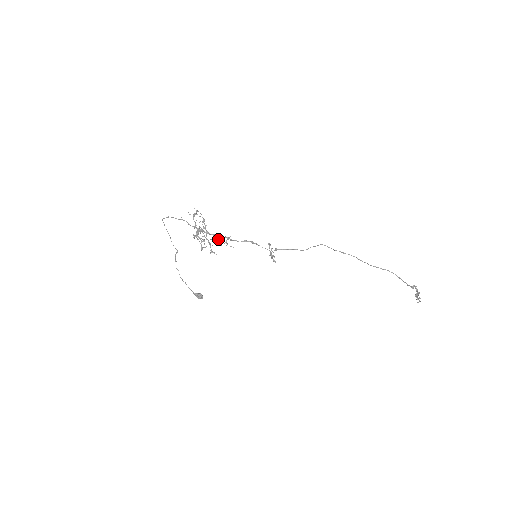
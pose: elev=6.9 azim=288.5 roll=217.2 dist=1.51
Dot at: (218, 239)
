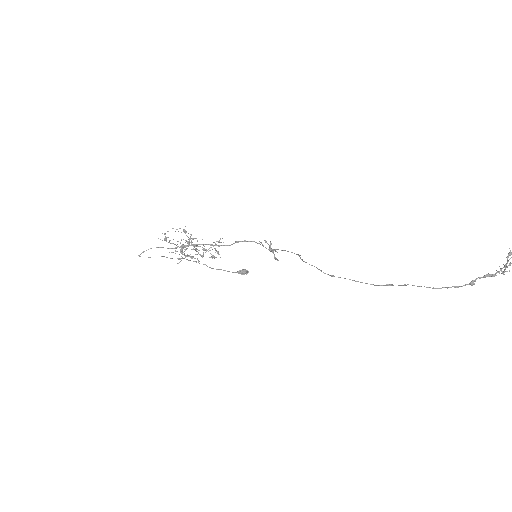
Dot at: occluded
